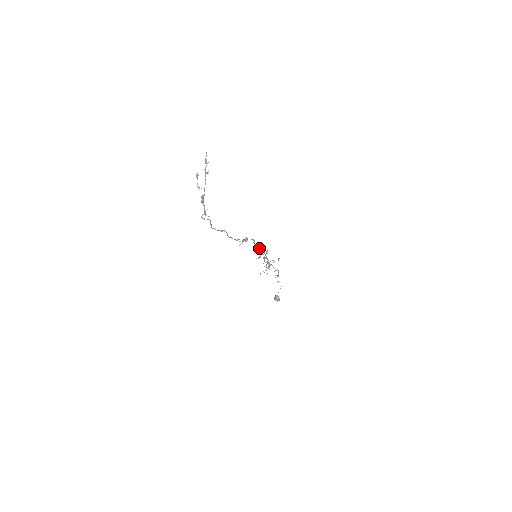
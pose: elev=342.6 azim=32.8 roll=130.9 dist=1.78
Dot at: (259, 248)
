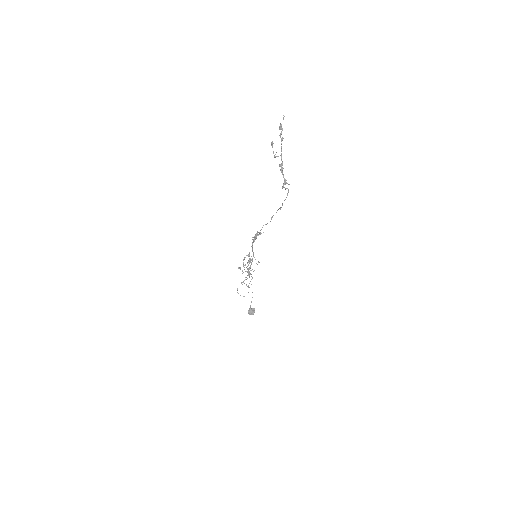
Dot at: (252, 249)
